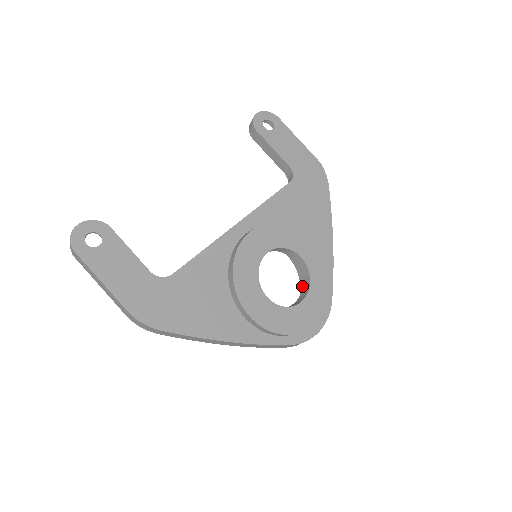
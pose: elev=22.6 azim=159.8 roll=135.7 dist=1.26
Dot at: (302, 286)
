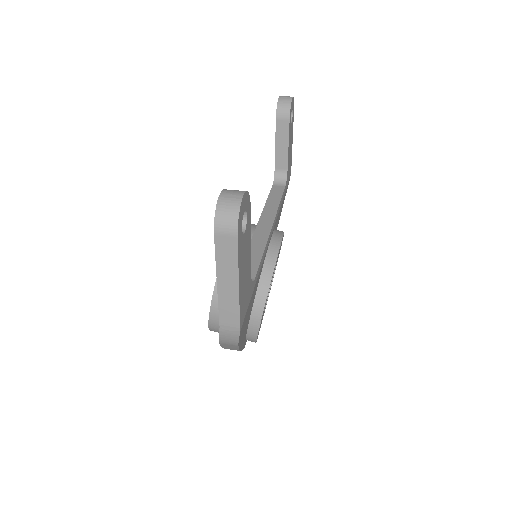
Dot at: occluded
